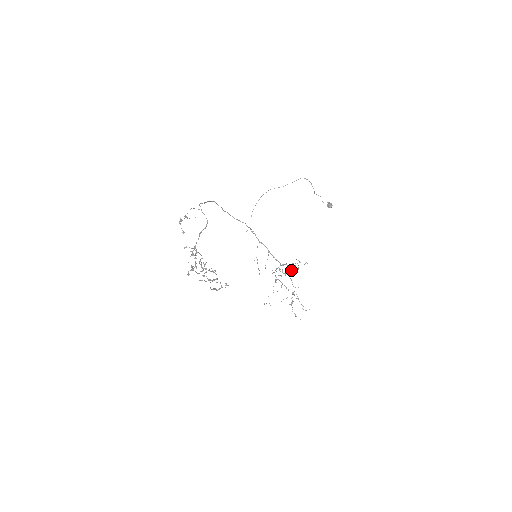
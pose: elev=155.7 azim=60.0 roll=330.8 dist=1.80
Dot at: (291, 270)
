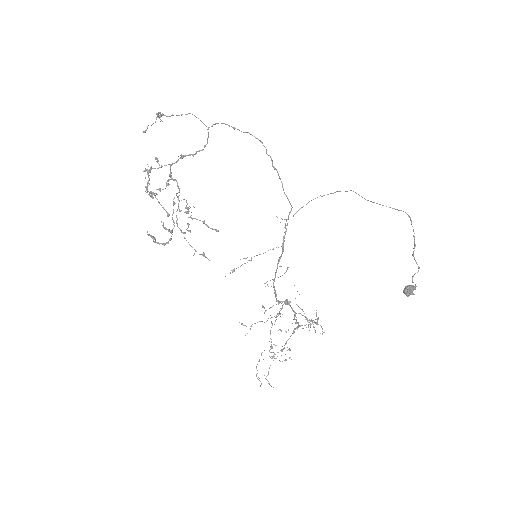
Dot at: occluded
